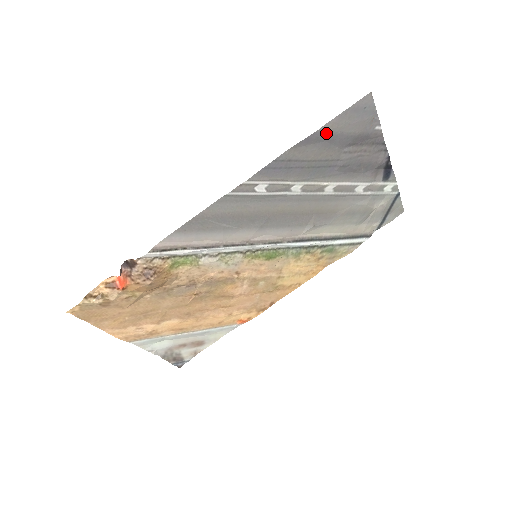
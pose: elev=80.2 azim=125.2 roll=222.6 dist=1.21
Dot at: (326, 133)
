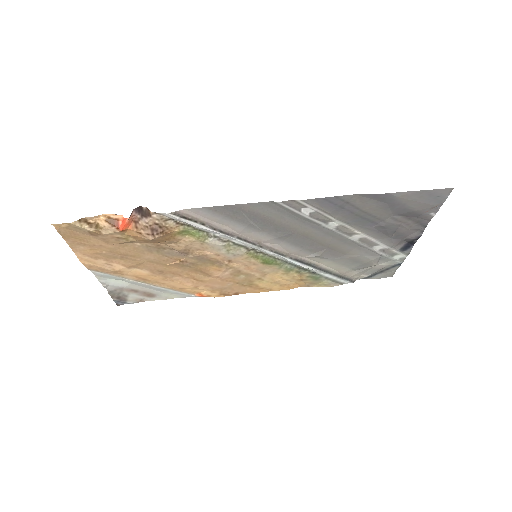
Dot at: (394, 198)
